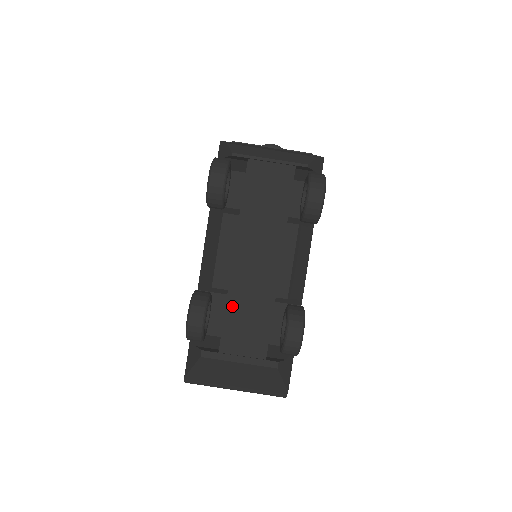
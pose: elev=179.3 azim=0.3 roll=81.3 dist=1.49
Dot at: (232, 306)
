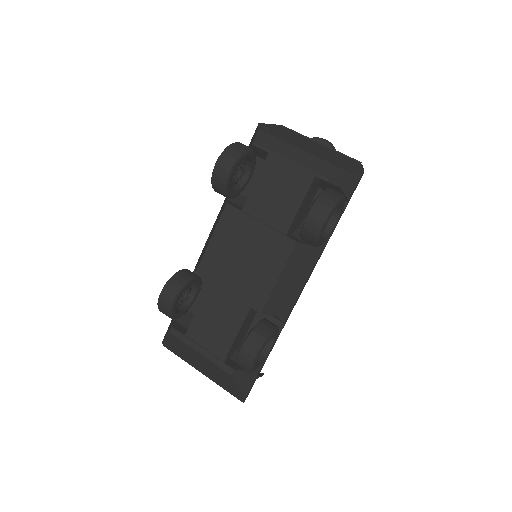
Dot at: (209, 298)
